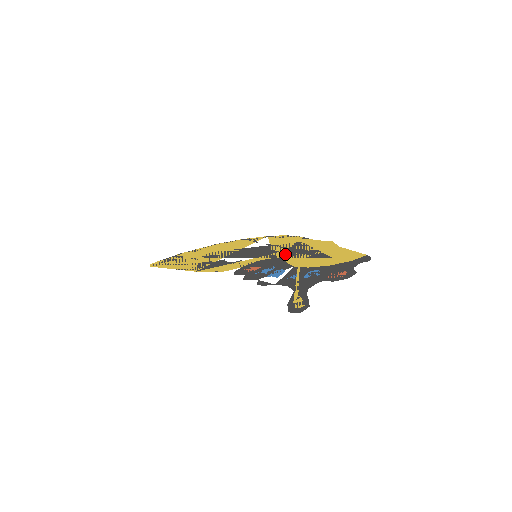
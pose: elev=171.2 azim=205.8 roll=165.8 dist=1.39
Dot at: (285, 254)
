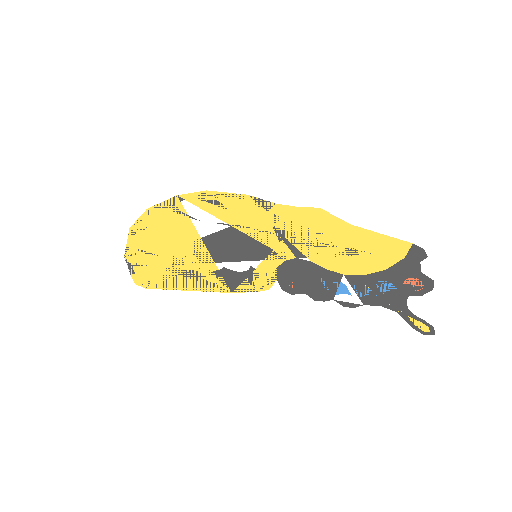
Dot at: (294, 250)
